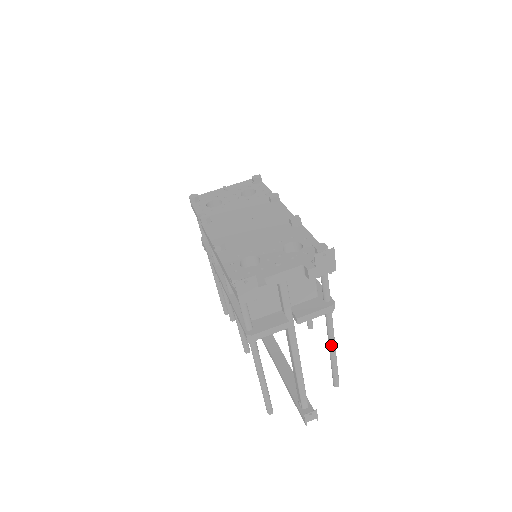
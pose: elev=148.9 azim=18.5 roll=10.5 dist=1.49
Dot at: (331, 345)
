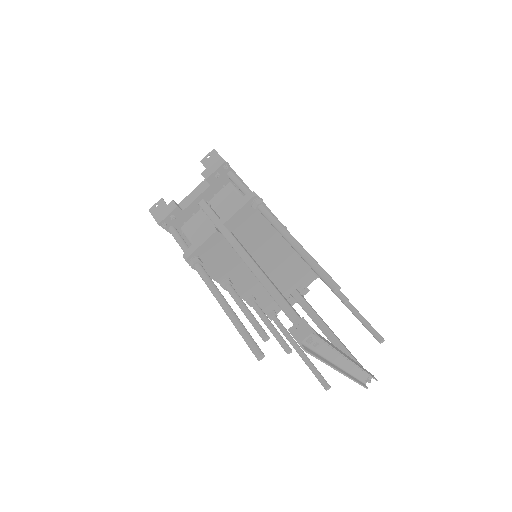
Dot at: (285, 238)
